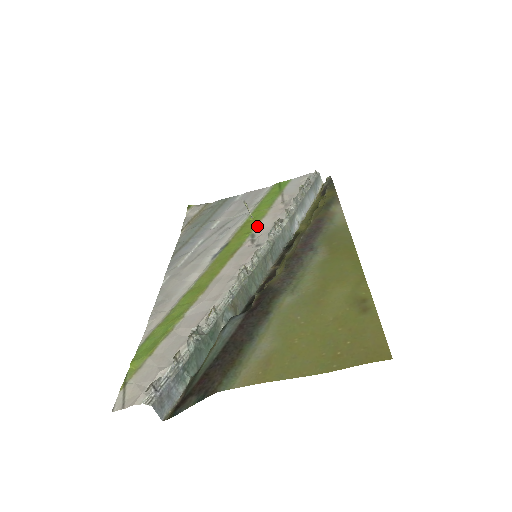
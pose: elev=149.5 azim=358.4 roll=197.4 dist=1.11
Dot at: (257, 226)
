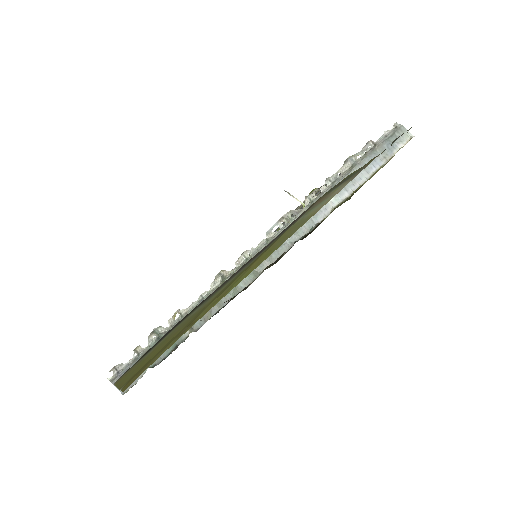
Dot at: occluded
